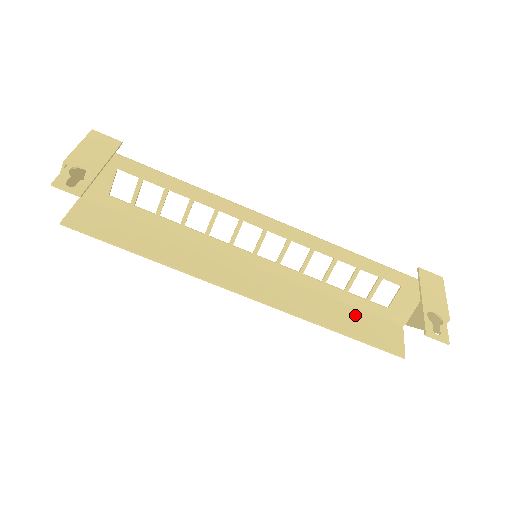
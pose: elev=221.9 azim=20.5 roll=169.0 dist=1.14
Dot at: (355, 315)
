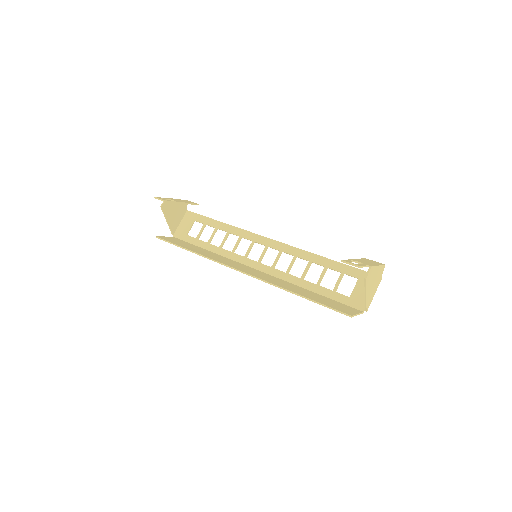
Dot at: (321, 297)
